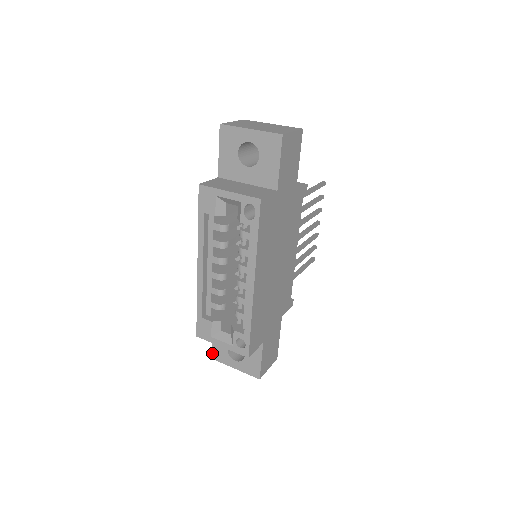
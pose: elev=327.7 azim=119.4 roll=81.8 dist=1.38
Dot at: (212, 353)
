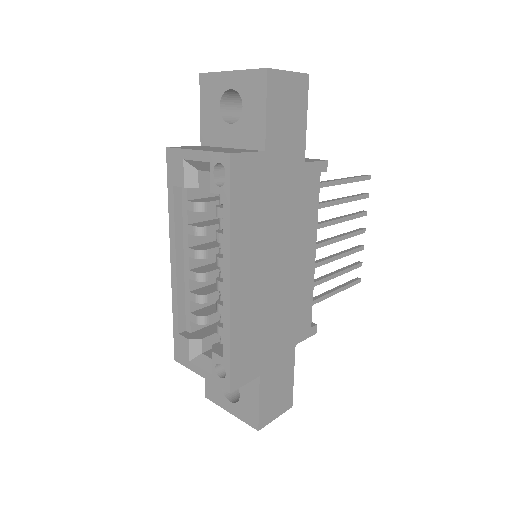
Dot at: (205, 389)
